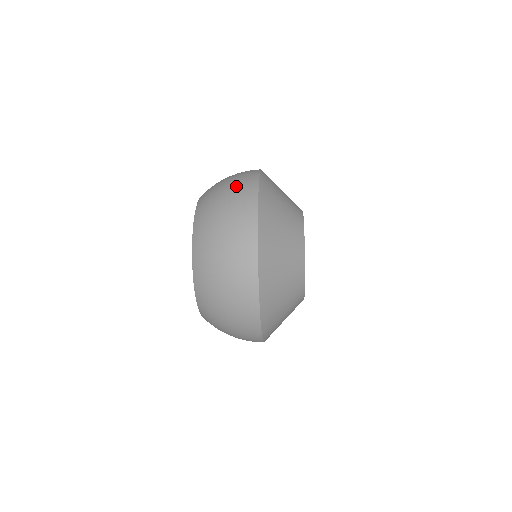
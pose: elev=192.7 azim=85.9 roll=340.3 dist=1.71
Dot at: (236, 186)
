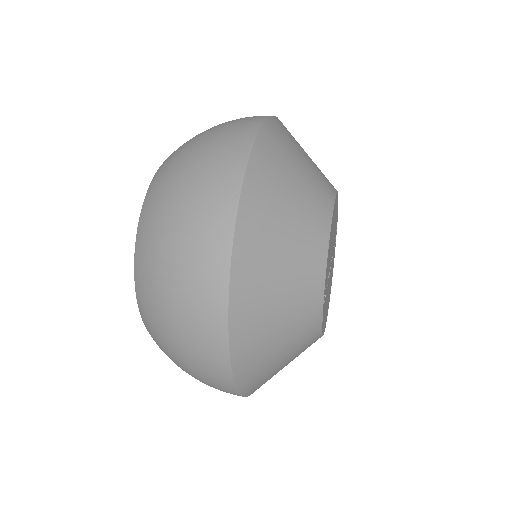
Dot at: (188, 292)
